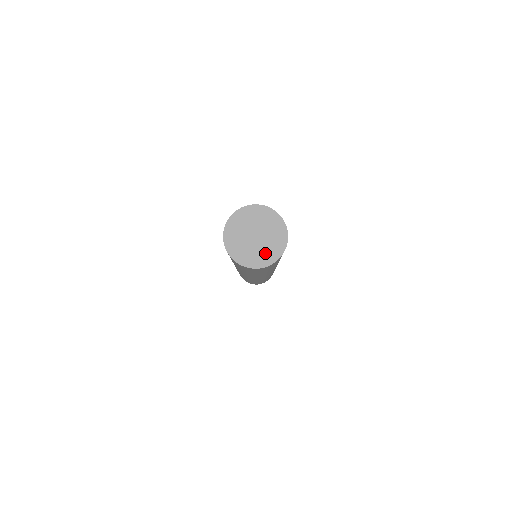
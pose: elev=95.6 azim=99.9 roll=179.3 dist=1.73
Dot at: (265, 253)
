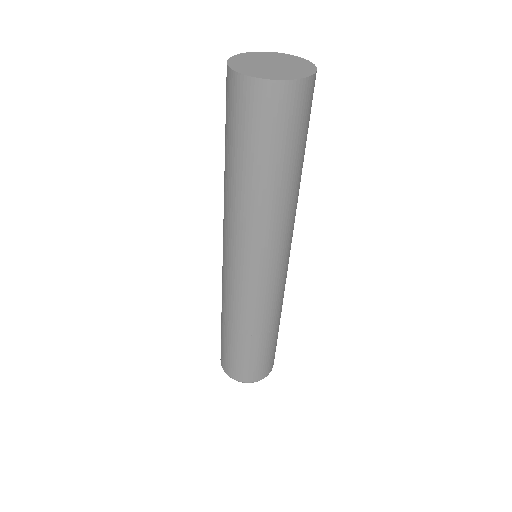
Dot at: (271, 73)
